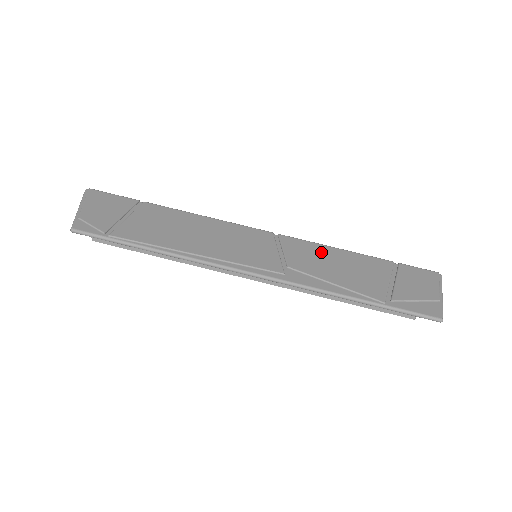
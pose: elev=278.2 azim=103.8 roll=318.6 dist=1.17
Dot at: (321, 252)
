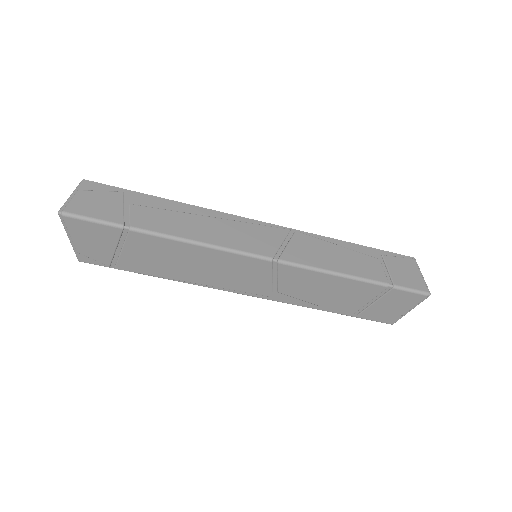
Dot at: (316, 280)
